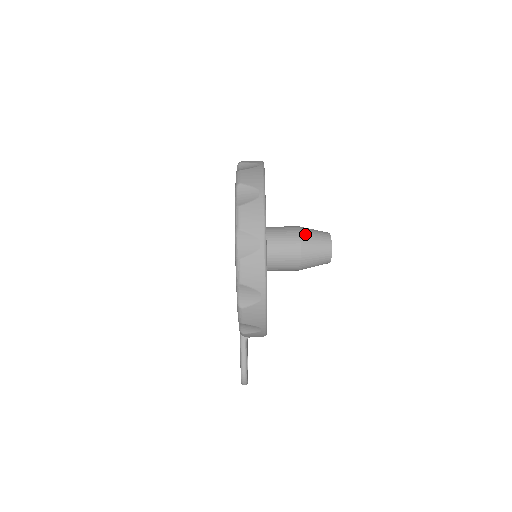
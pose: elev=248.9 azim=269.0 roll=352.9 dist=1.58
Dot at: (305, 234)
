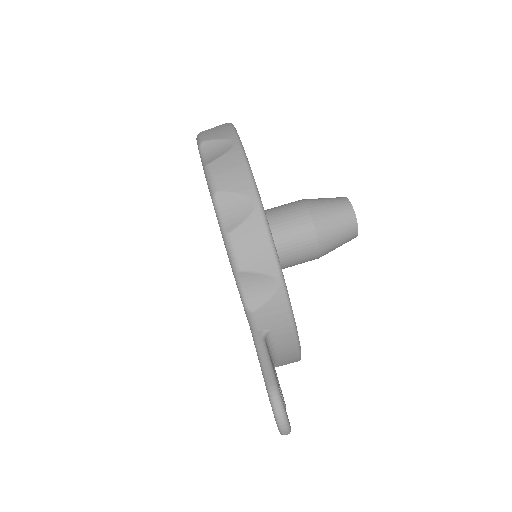
Dot at: (309, 199)
